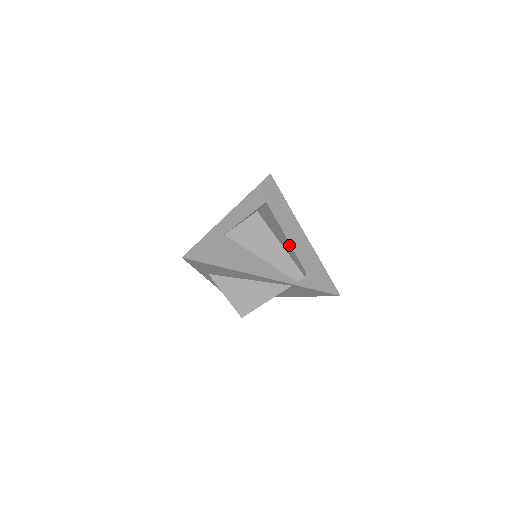
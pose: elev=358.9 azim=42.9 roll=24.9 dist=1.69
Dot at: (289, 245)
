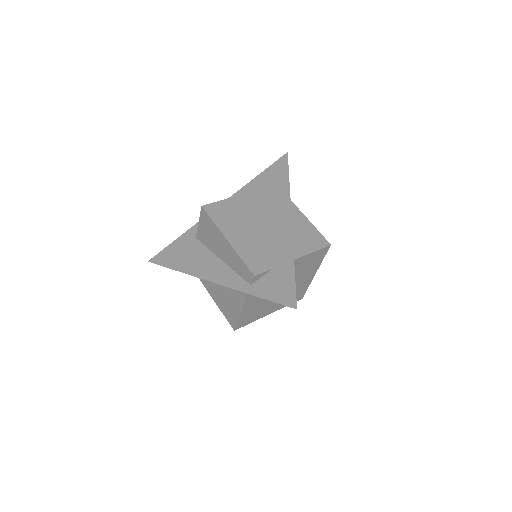
Dot at: occluded
